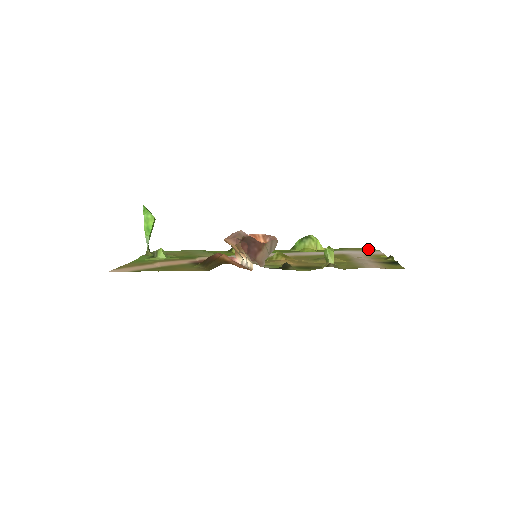
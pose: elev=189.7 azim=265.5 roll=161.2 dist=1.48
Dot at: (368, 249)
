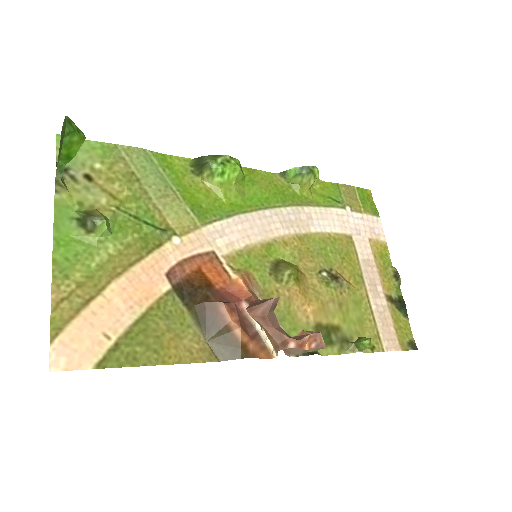
Dot at: (365, 195)
